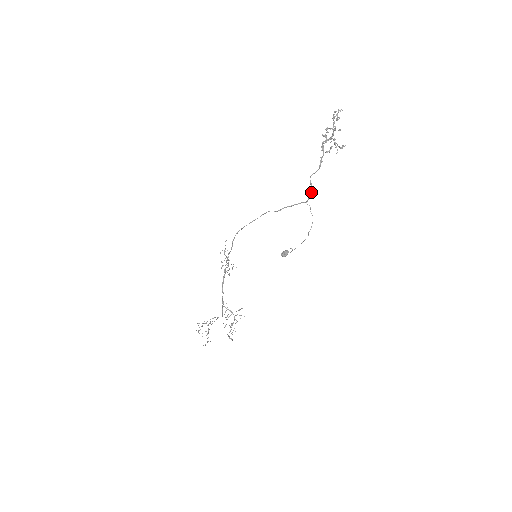
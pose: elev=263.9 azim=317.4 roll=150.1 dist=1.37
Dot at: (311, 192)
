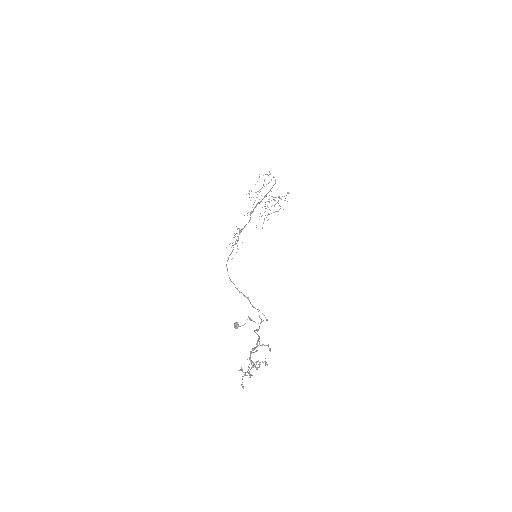
Dot at: occluded
